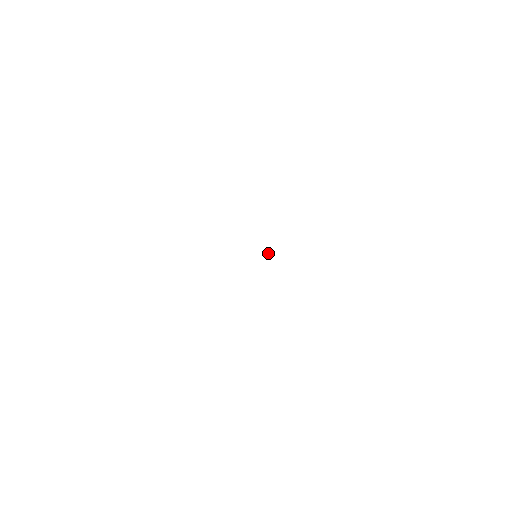
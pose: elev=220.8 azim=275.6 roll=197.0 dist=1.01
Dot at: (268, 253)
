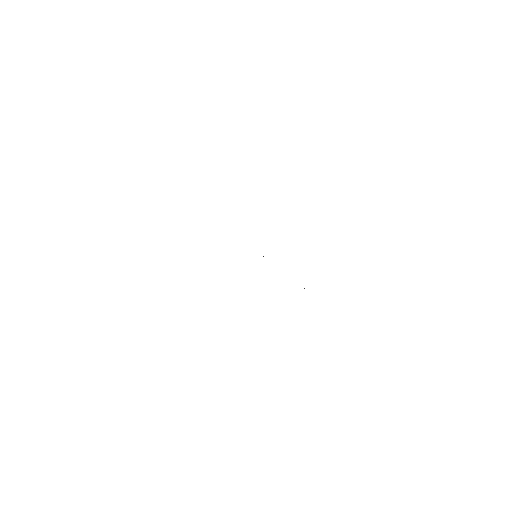
Dot at: occluded
